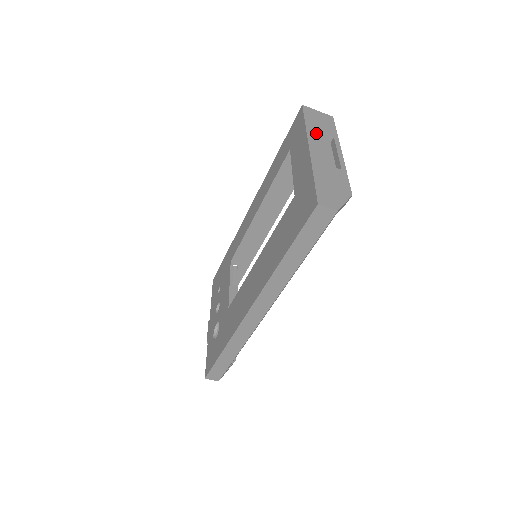
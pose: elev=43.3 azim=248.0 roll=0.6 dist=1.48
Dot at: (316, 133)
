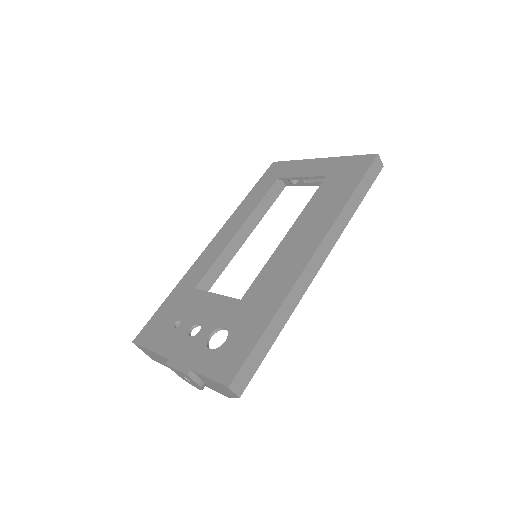
Dot at: occluded
